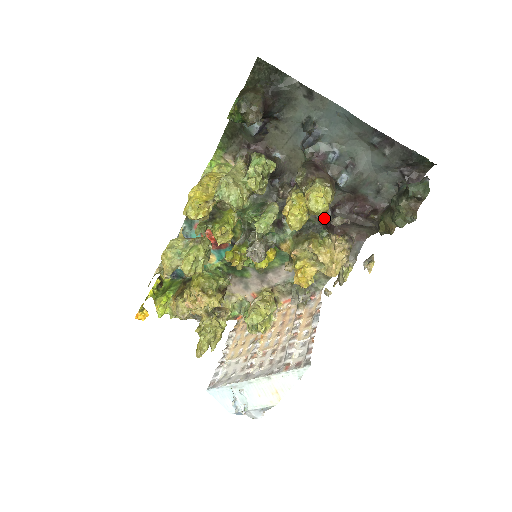
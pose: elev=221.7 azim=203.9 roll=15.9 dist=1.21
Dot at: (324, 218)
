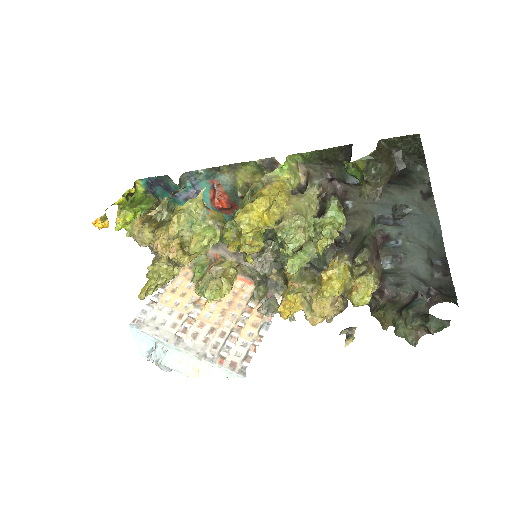
Dot at: occluded
